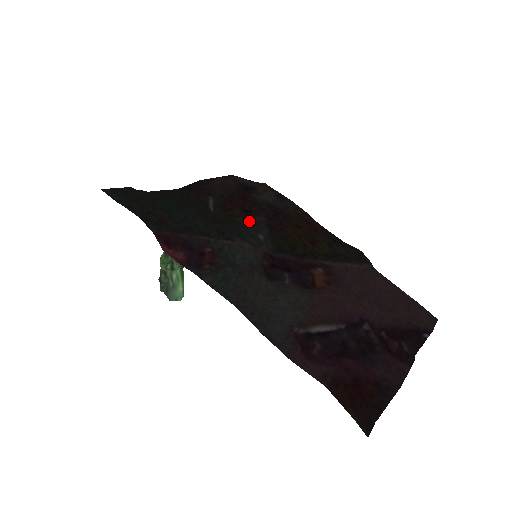
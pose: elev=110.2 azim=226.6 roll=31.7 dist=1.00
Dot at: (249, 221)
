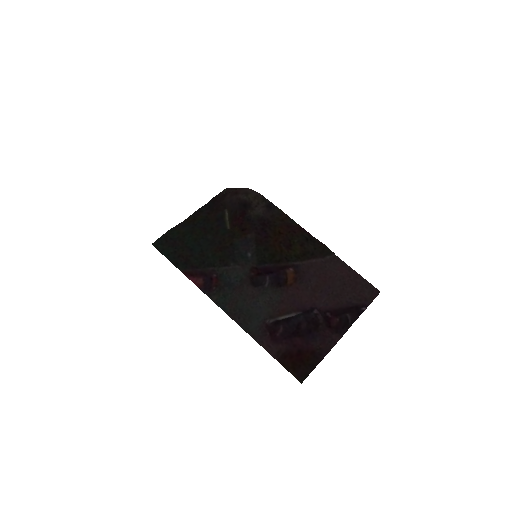
Dot at: (242, 242)
